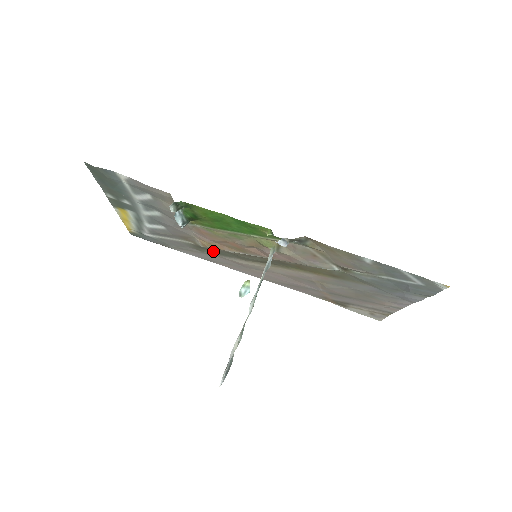
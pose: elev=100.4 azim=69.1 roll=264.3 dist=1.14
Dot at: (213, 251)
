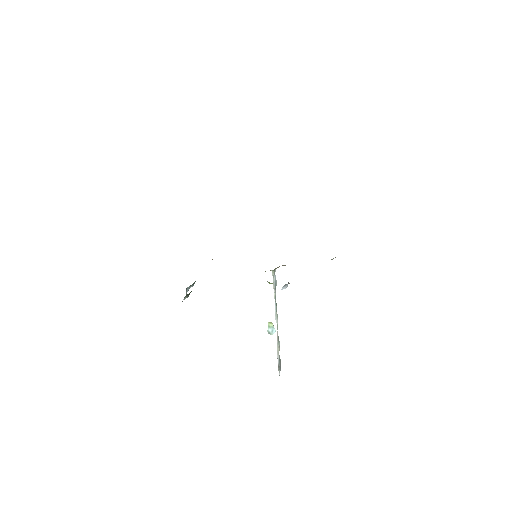
Dot at: occluded
